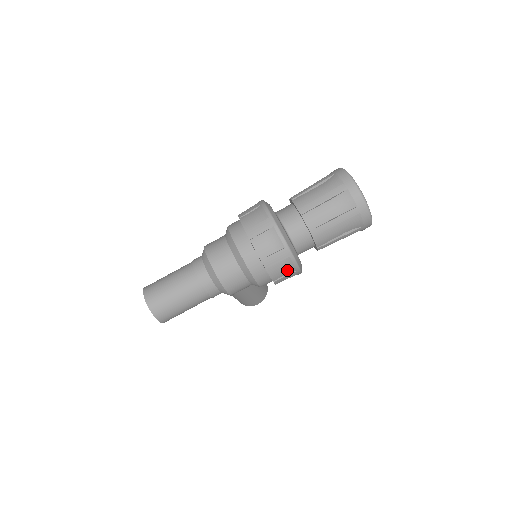
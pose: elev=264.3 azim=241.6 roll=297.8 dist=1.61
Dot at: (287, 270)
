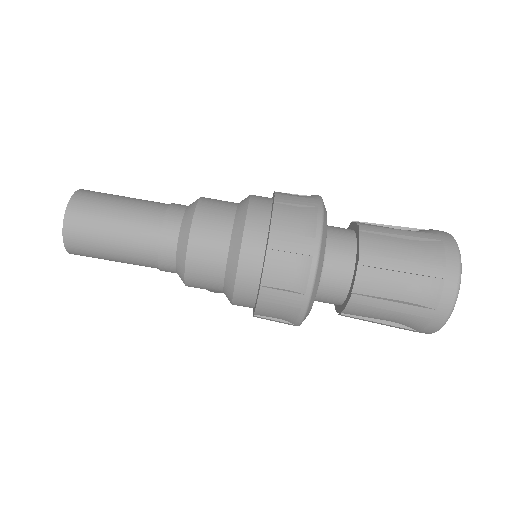
Dot at: (283, 316)
